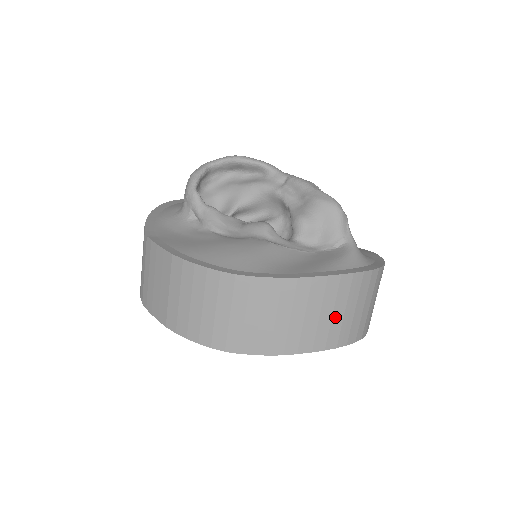
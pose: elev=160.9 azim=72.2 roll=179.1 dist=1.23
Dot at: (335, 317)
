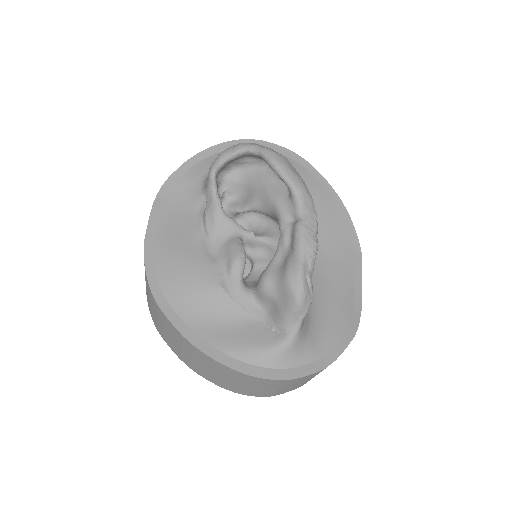
Dot at: (229, 381)
